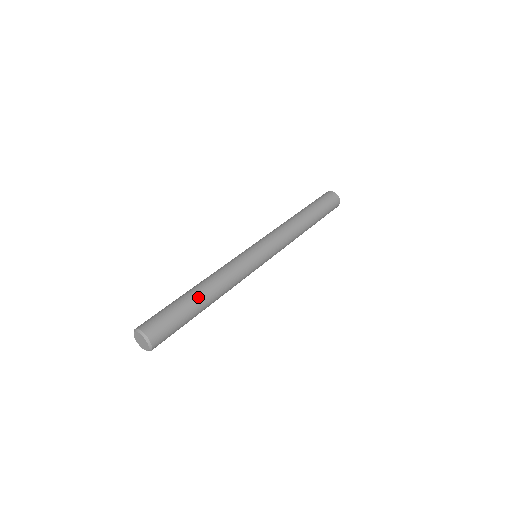
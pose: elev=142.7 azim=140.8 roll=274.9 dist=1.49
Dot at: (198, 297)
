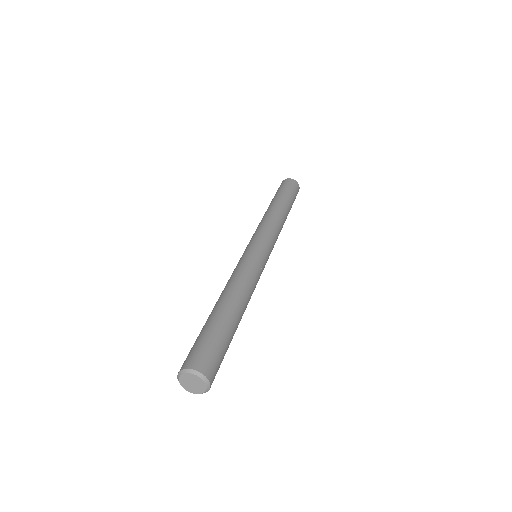
Dot at: (235, 315)
